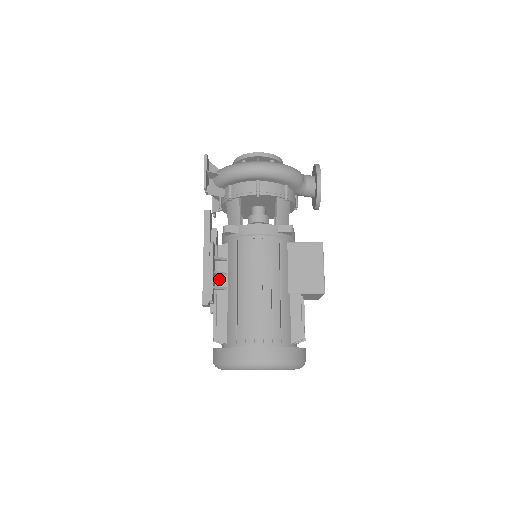
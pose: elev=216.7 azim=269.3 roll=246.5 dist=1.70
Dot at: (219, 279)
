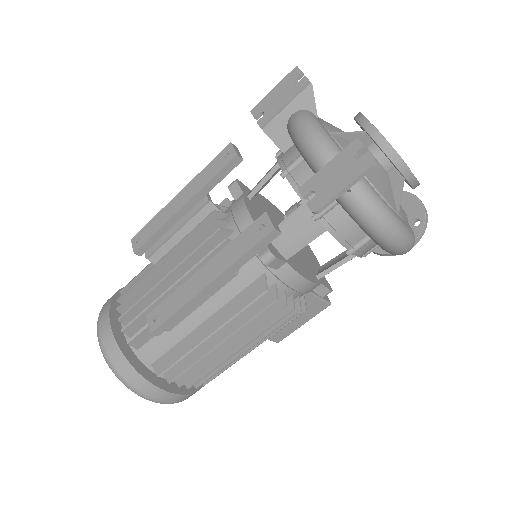
Dot at: occluded
